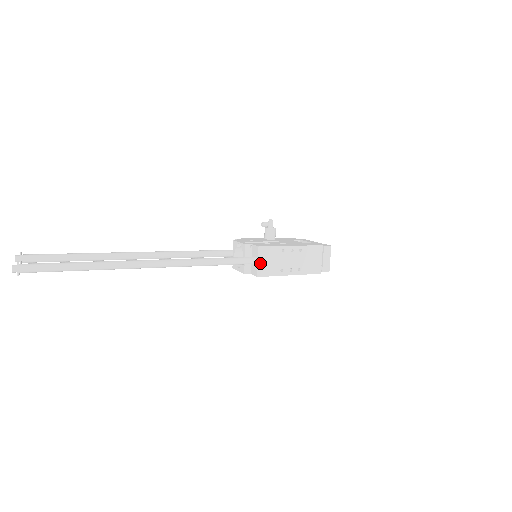
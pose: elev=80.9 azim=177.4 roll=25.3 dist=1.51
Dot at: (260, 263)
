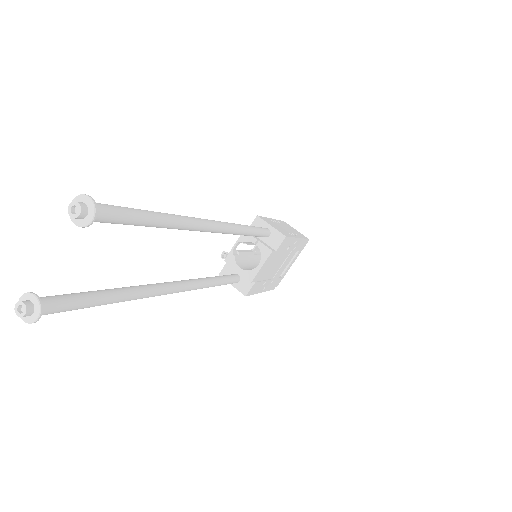
Dot at: (273, 227)
